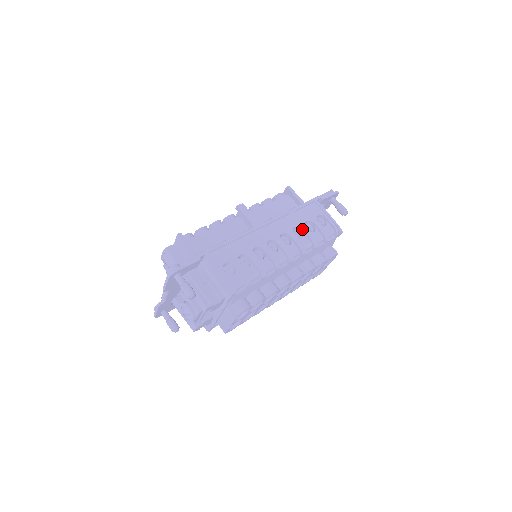
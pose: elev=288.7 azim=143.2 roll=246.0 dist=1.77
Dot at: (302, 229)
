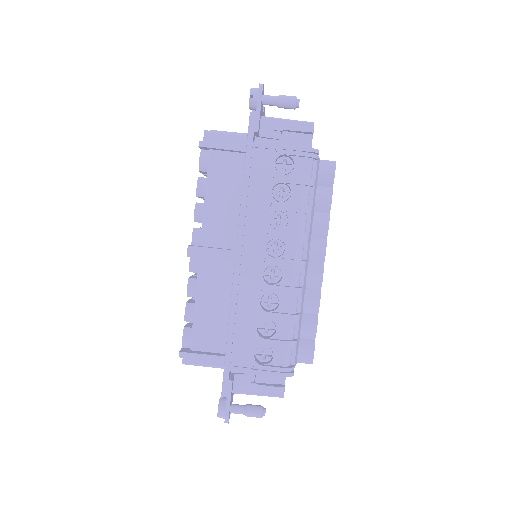
Dot at: occluded
